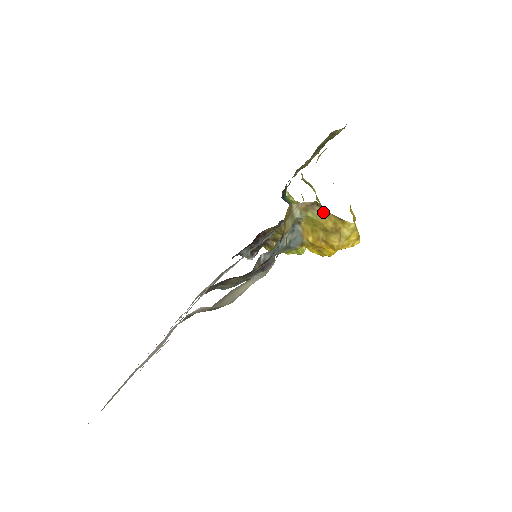
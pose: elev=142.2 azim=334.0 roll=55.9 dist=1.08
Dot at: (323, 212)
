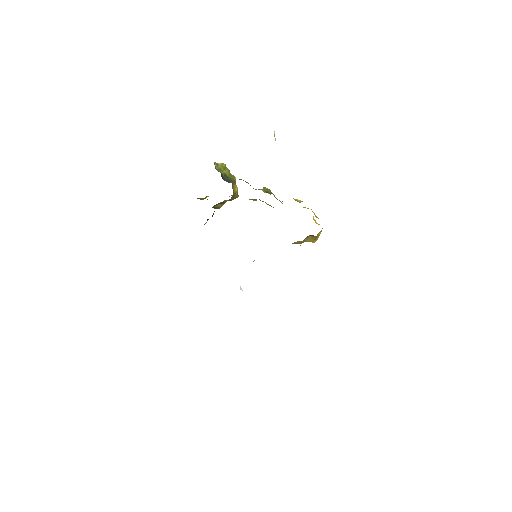
Dot at: (313, 237)
